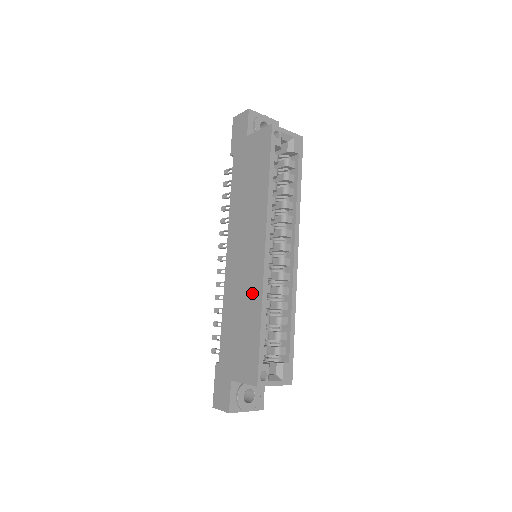
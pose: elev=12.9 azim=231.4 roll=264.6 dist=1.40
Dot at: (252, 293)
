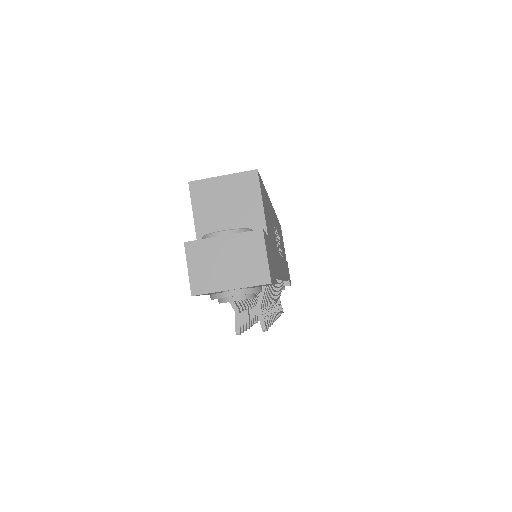
Dot at: occluded
